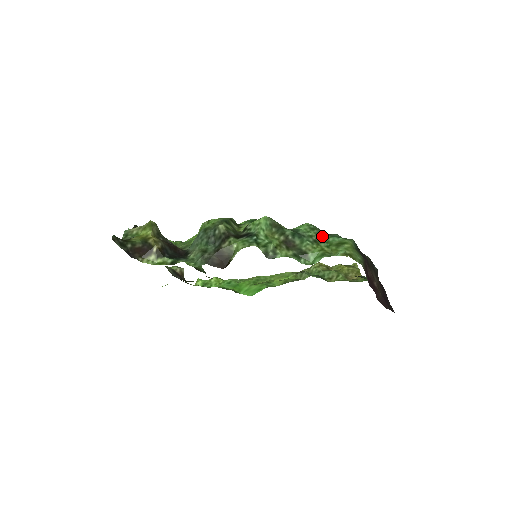
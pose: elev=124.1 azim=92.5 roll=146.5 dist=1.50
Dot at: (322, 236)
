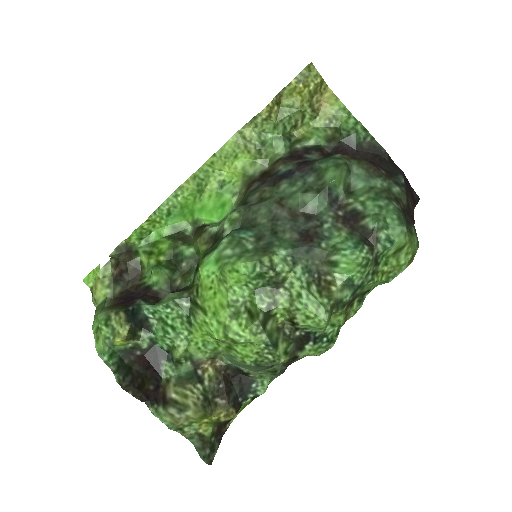
Dot at: (377, 259)
